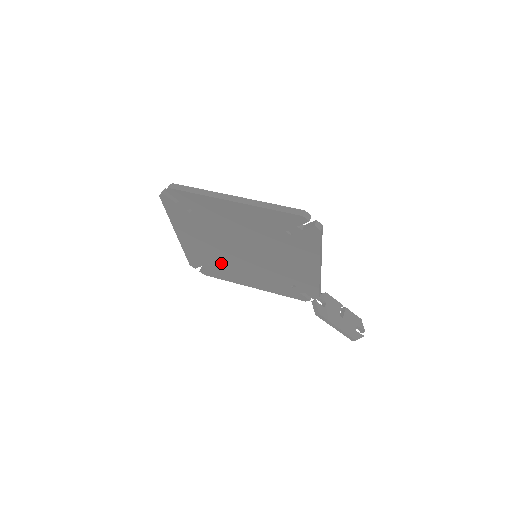
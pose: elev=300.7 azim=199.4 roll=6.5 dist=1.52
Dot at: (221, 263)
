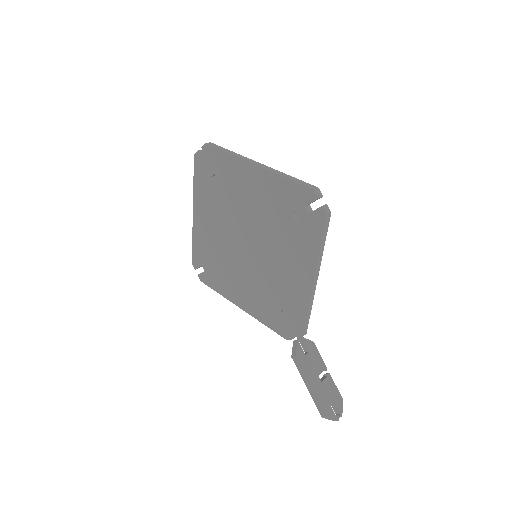
Dot at: (221, 262)
